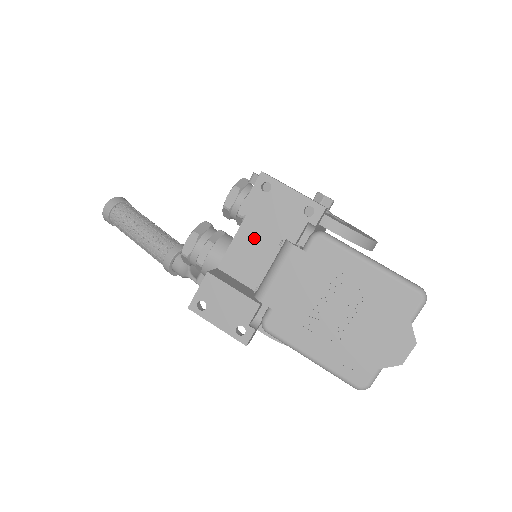
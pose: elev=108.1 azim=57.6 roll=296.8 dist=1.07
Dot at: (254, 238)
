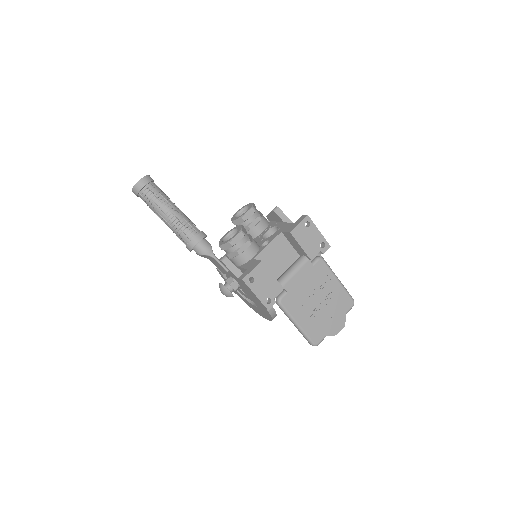
Dot at: (280, 248)
